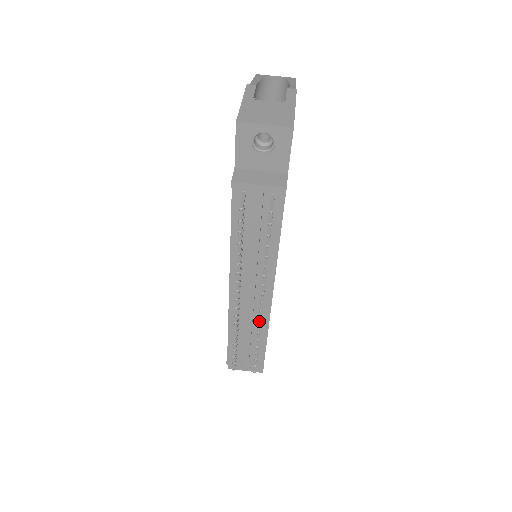
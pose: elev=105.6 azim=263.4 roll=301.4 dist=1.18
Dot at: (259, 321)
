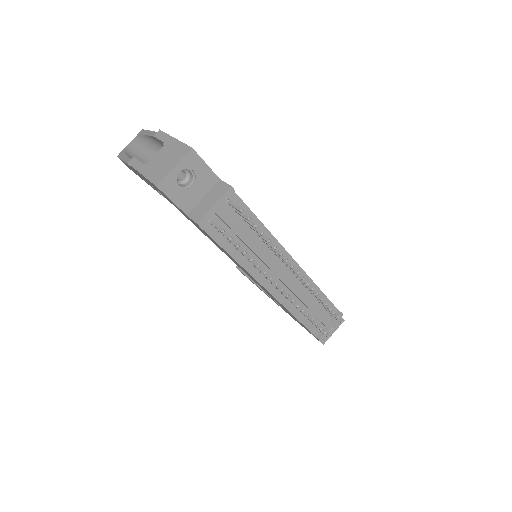
Dot at: (308, 287)
